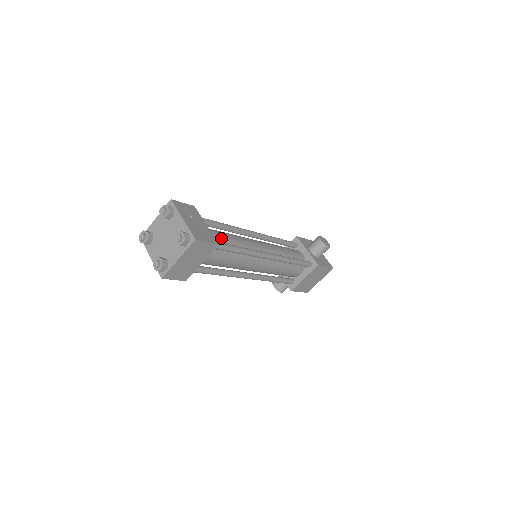
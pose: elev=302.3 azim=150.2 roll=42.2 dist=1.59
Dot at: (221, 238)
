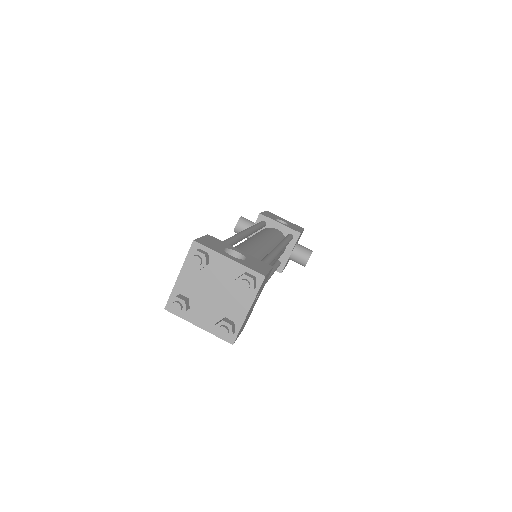
Dot at: occluded
